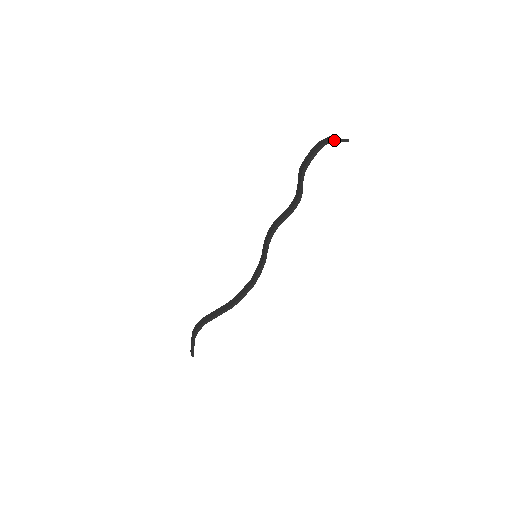
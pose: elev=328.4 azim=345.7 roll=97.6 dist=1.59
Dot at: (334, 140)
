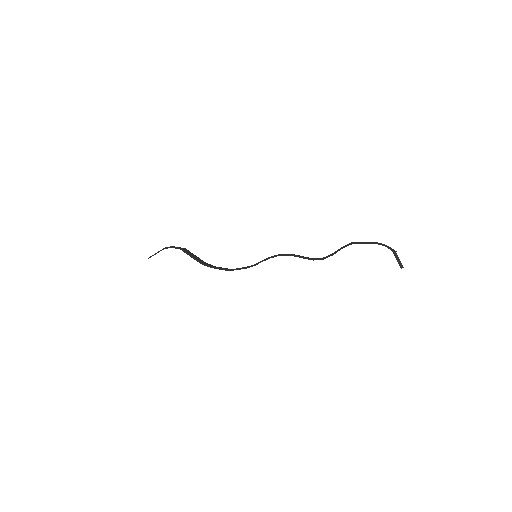
Dot at: (395, 252)
